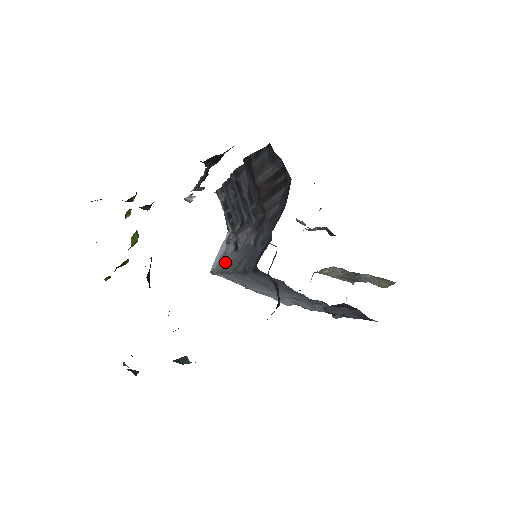
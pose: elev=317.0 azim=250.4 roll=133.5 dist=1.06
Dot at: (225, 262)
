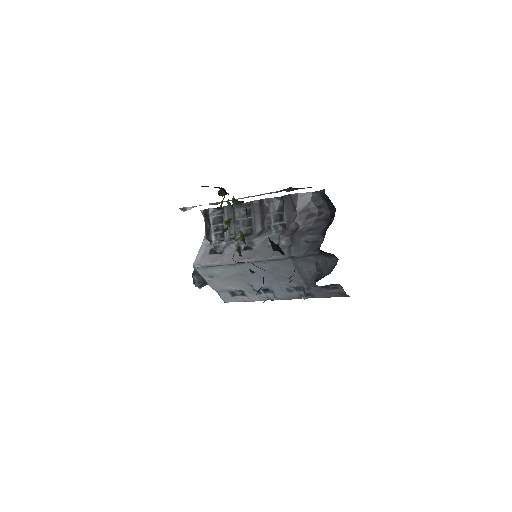
Dot at: (229, 257)
